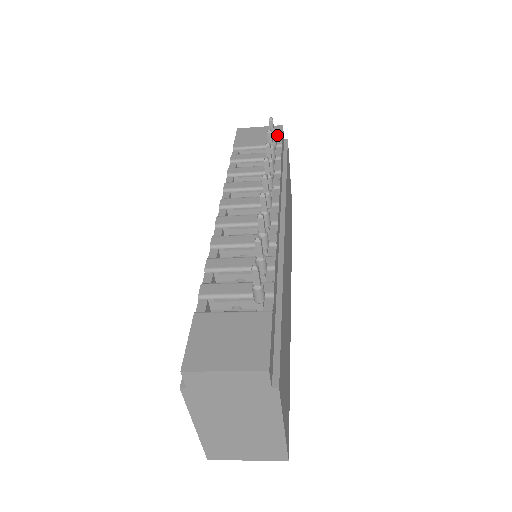
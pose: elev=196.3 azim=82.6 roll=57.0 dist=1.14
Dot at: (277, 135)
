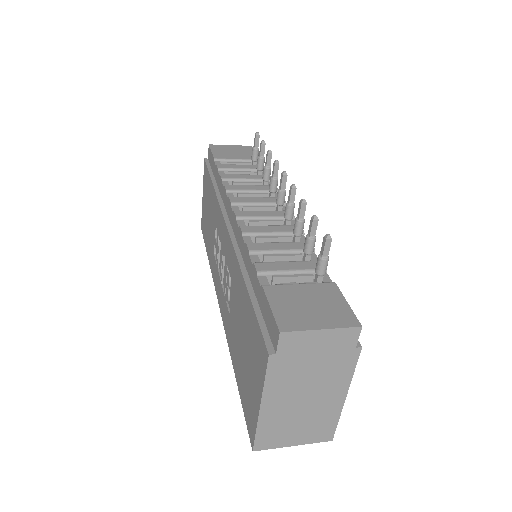
Dot at: (251, 153)
